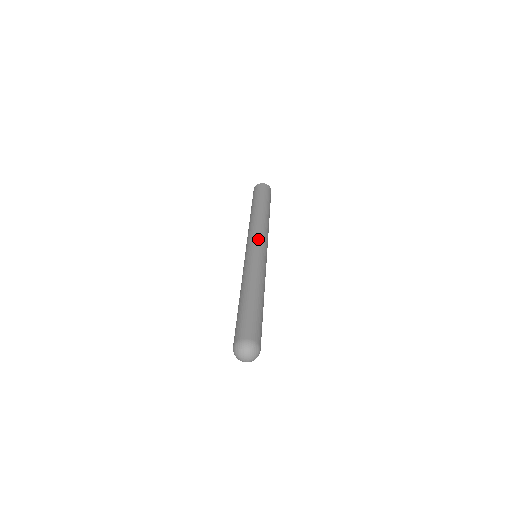
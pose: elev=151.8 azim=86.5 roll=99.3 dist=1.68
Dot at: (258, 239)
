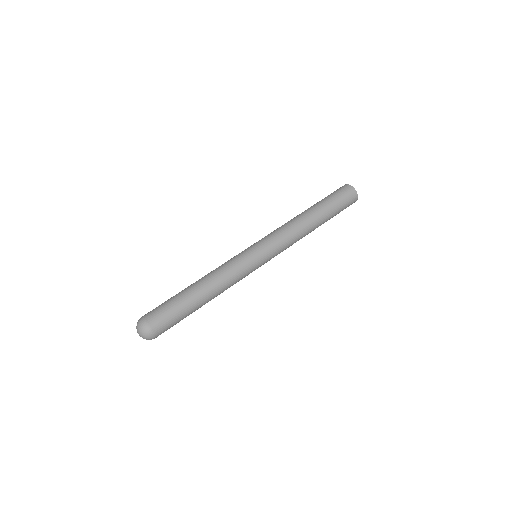
Dot at: (266, 241)
